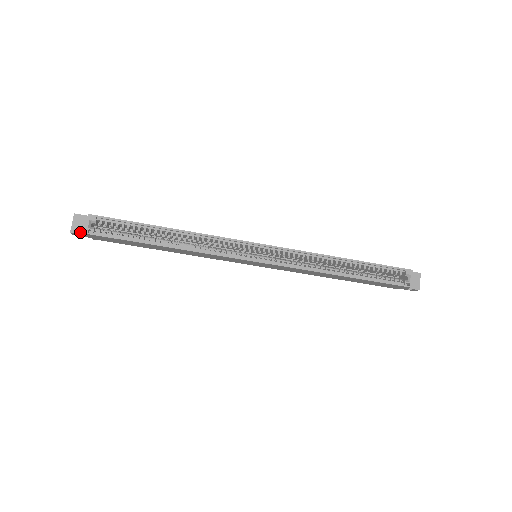
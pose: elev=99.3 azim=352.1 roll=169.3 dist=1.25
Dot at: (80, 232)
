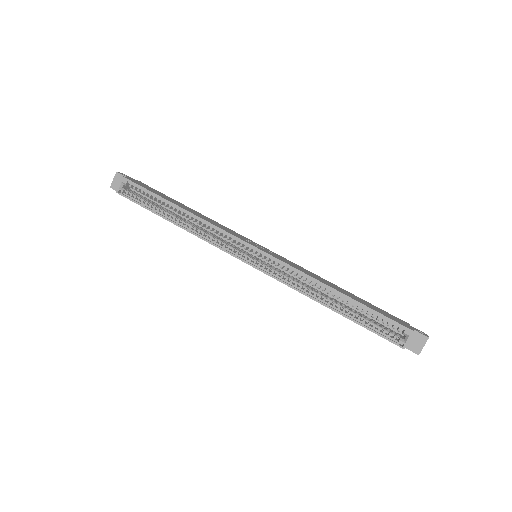
Dot at: occluded
